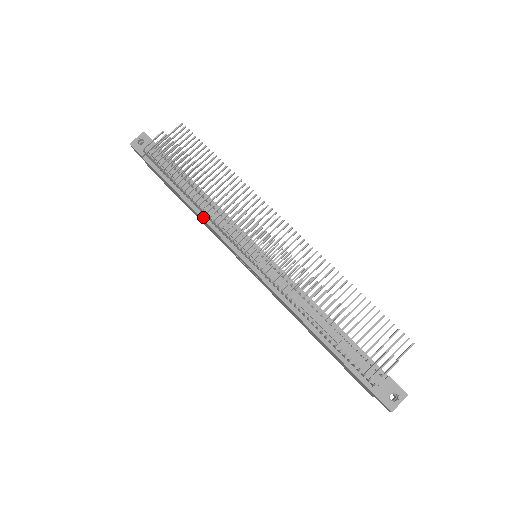
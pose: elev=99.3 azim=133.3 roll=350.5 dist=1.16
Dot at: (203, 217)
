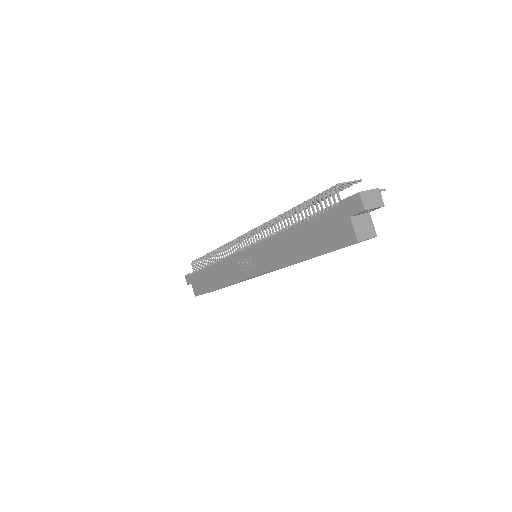
Dot at: (220, 261)
